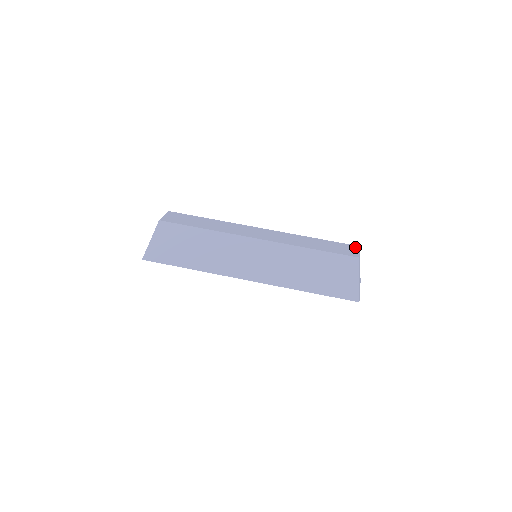
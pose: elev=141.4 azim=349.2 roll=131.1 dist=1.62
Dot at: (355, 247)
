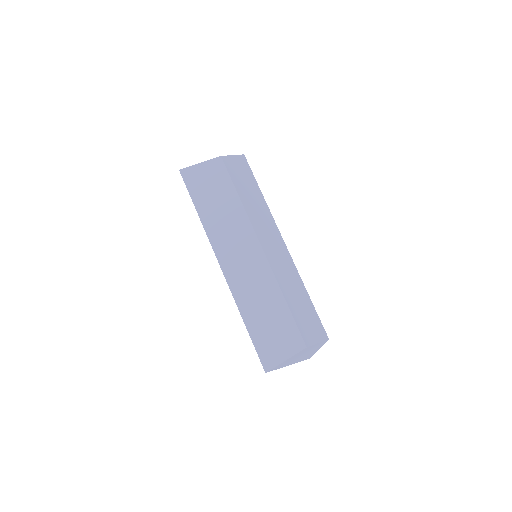
Dot at: (323, 336)
